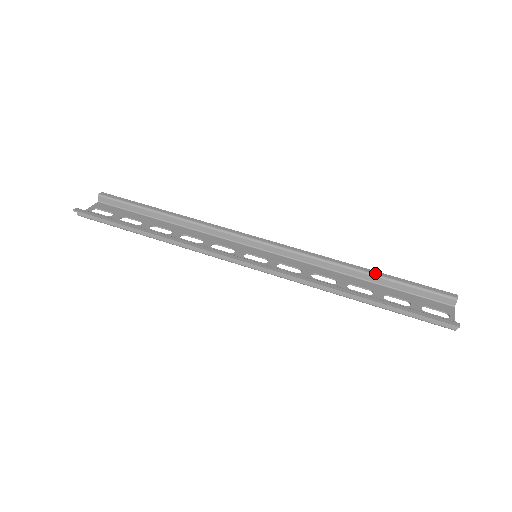
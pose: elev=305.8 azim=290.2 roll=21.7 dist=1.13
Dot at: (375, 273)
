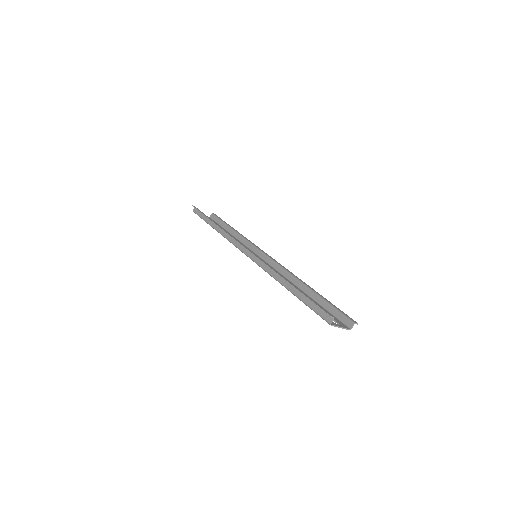
Dot at: (315, 291)
